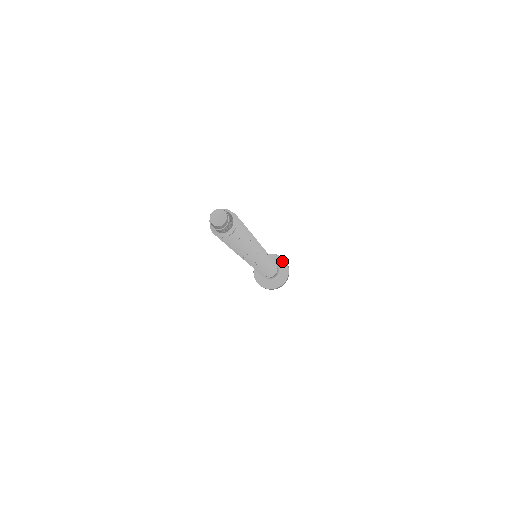
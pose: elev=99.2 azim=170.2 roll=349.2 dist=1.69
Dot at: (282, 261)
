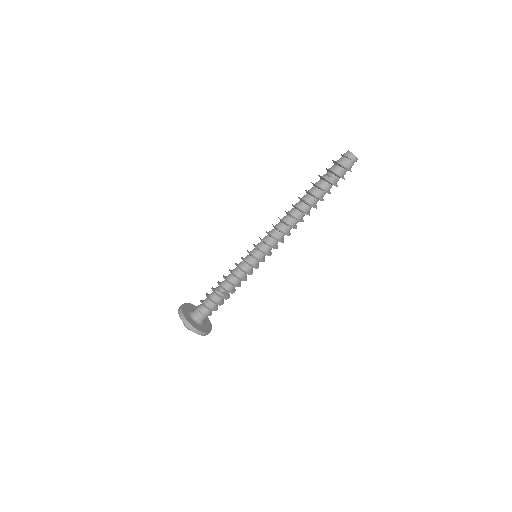
Dot at: occluded
